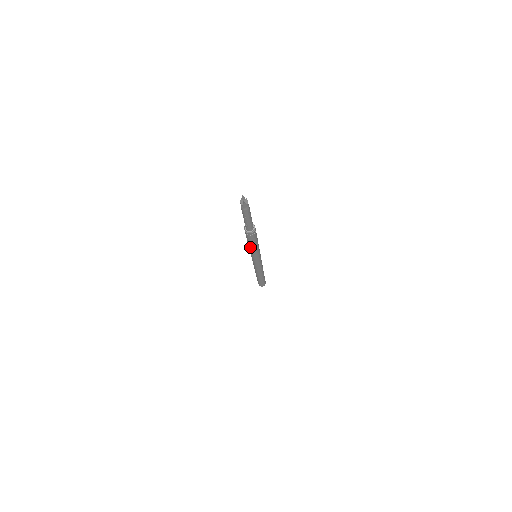
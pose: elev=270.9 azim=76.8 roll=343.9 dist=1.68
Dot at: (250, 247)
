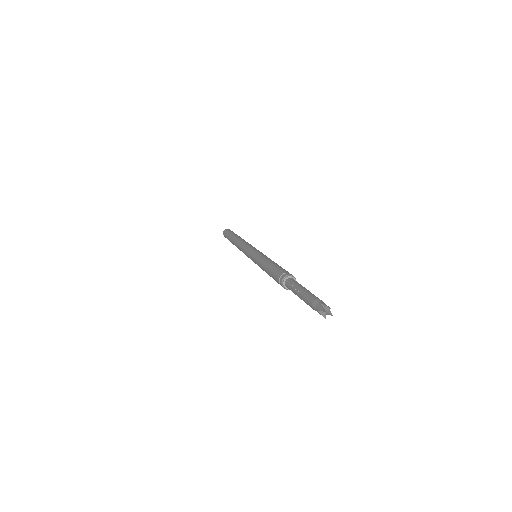
Dot at: (264, 269)
